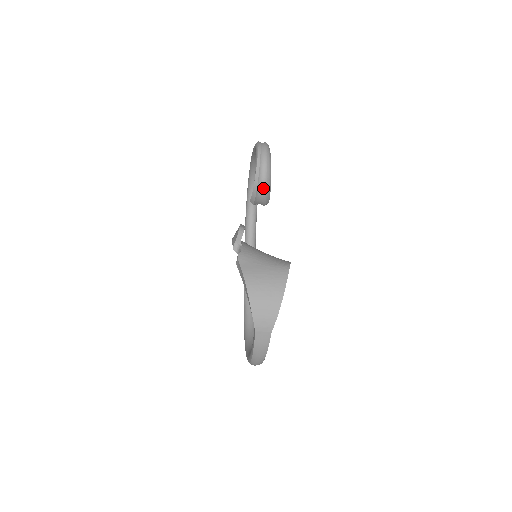
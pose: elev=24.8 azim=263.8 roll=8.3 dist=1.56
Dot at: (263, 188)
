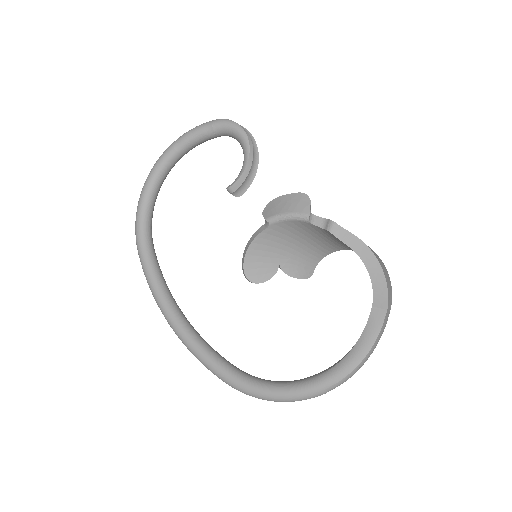
Dot at: (252, 169)
